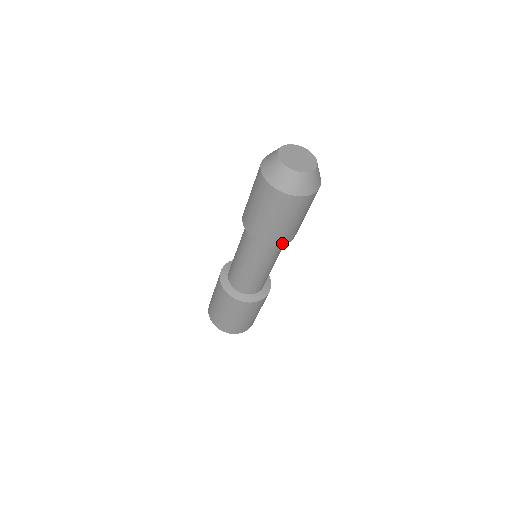
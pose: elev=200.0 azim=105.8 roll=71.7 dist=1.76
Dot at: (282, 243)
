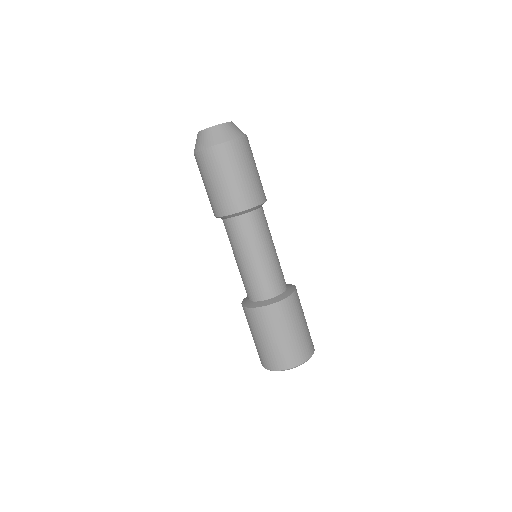
Dot at: (229, 212)
